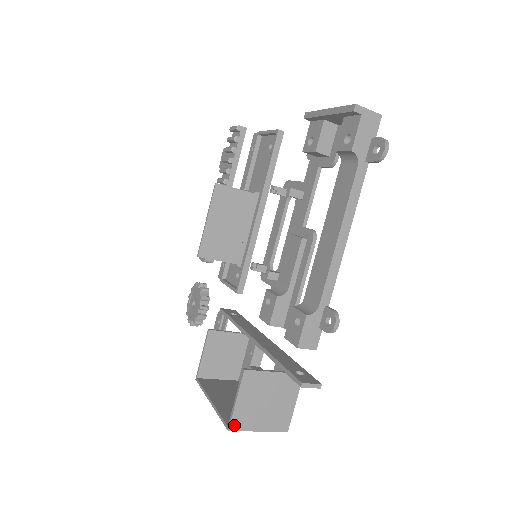
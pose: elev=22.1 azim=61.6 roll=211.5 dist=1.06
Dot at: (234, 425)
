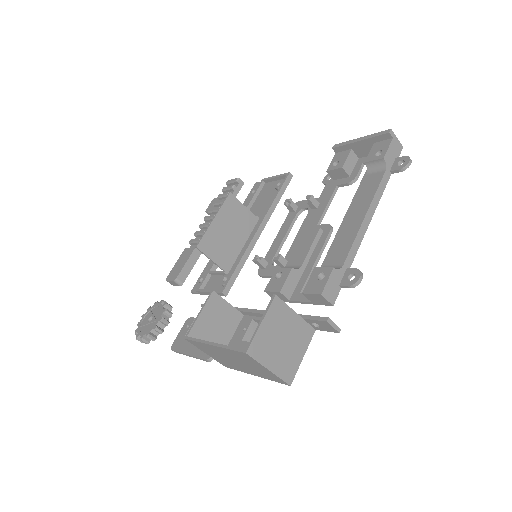
Dot at: (252, 349)
